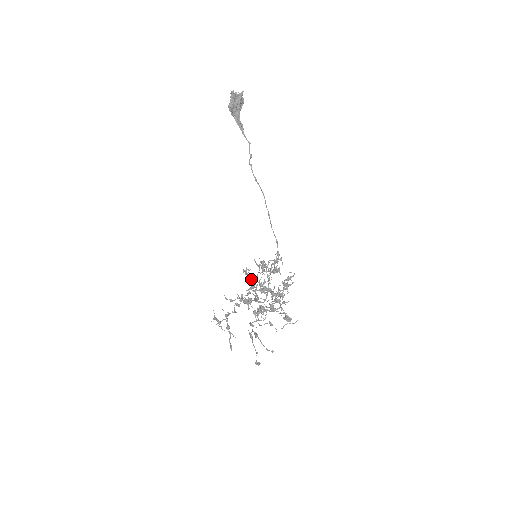
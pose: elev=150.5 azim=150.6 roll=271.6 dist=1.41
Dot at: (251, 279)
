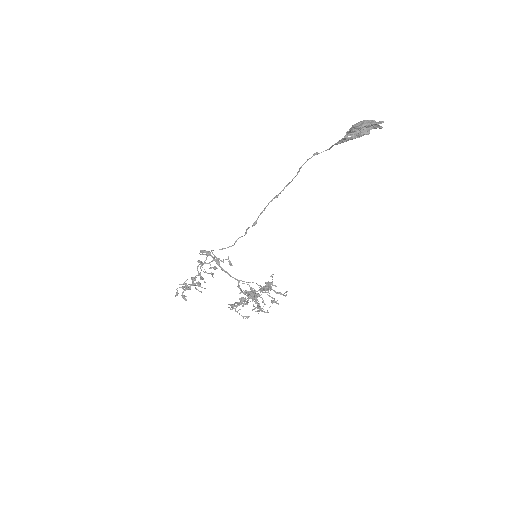
Dot at: occluded
